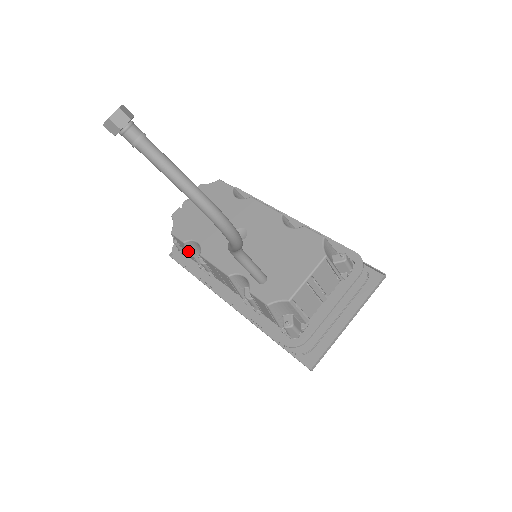
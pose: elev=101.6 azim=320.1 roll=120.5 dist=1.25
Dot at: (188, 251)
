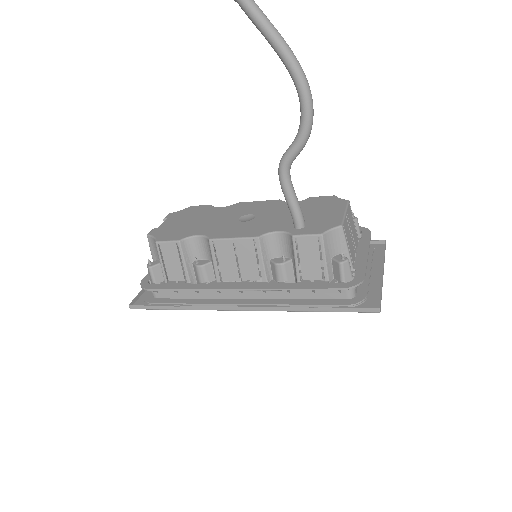
Dot at: (179, 259)
